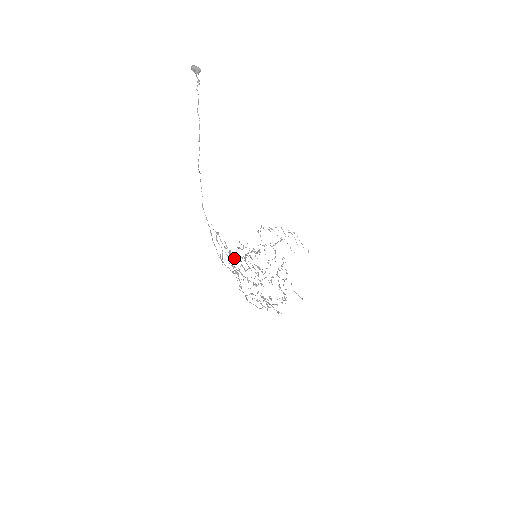
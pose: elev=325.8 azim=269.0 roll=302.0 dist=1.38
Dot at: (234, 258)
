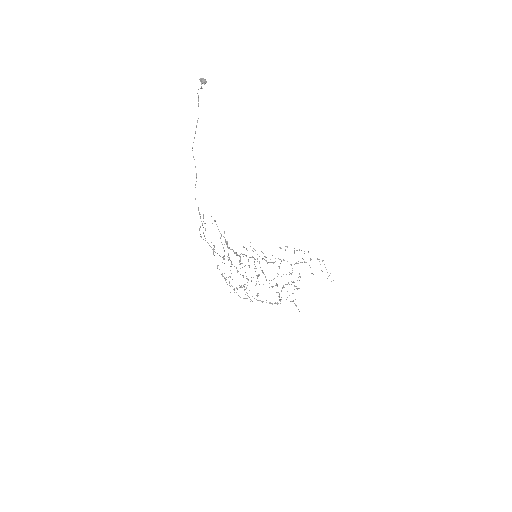
Dot at: (230, 249)
